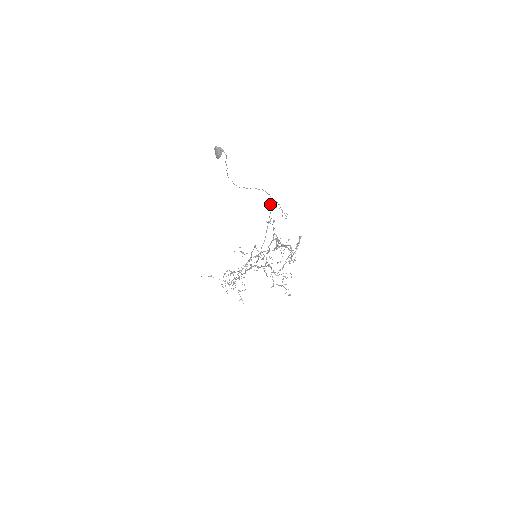
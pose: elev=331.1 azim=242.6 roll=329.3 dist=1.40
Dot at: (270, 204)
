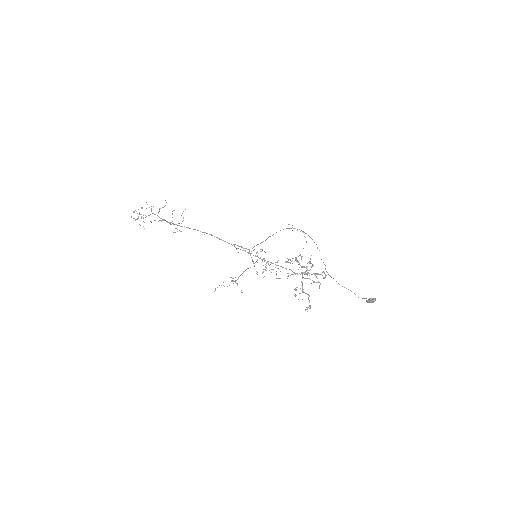
Dot at: occluded
